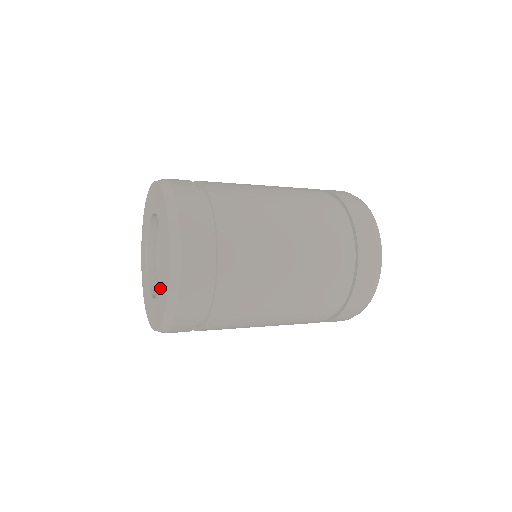
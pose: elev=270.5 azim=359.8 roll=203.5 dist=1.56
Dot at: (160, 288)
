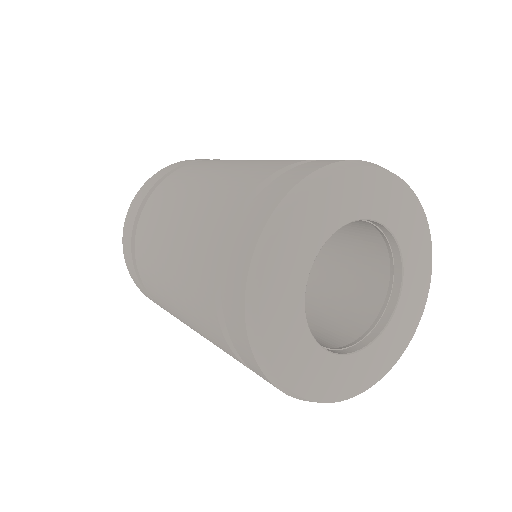
Dot at: occluded
